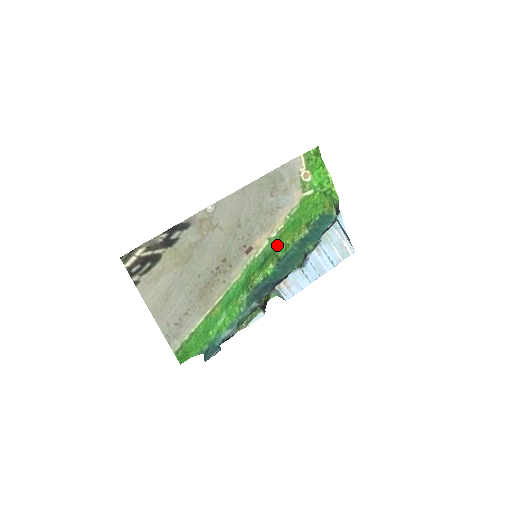
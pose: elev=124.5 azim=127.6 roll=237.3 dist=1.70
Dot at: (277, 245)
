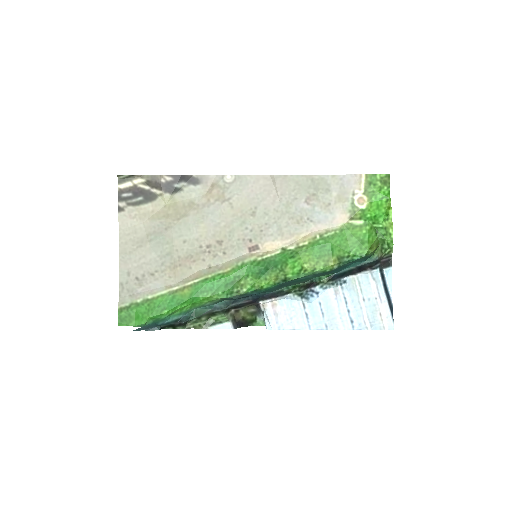
Dot at: (289, 260)
